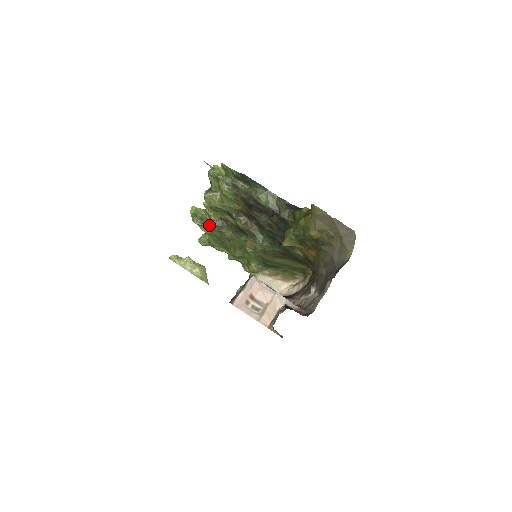
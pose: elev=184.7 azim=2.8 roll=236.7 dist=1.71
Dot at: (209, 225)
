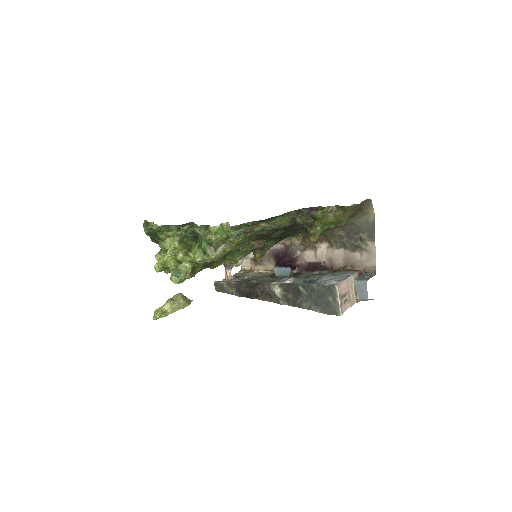
Dot at: (198, 268)
